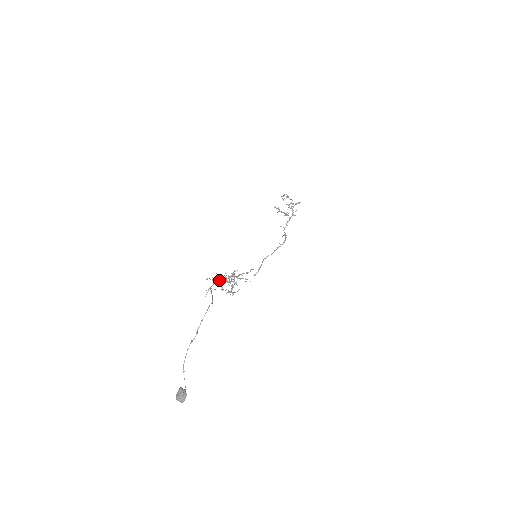
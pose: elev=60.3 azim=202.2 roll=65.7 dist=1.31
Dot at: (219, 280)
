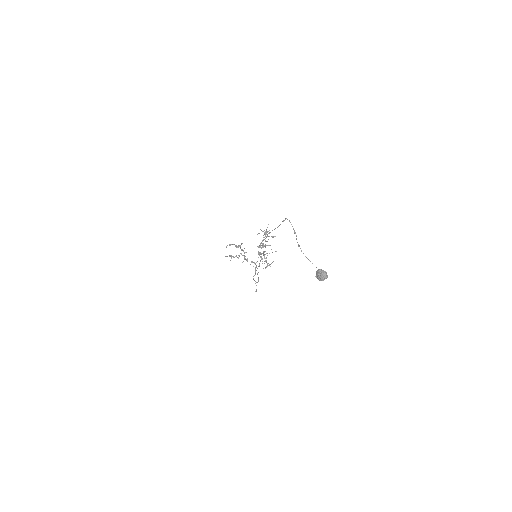
Dot at: (266, 231)
